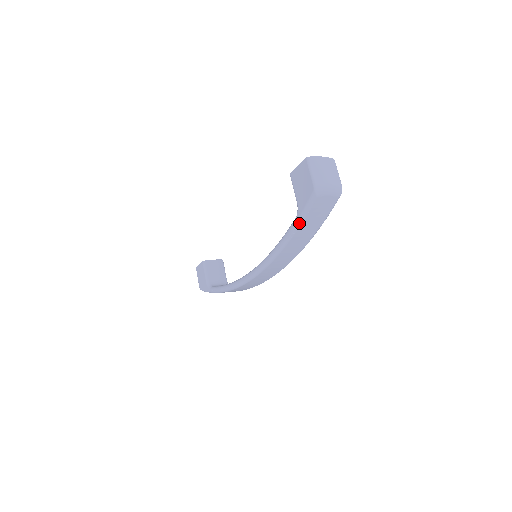
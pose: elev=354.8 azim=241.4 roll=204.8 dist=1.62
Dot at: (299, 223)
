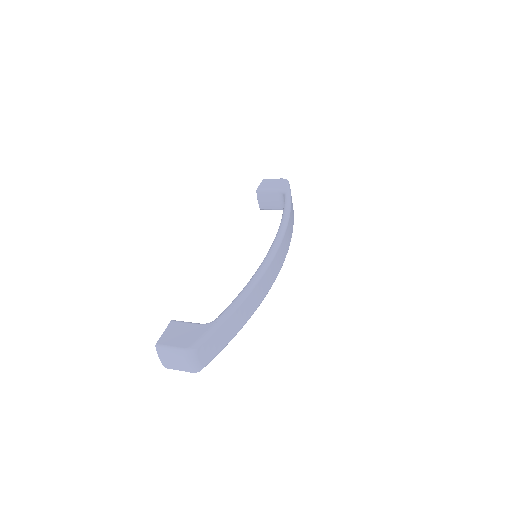
Dot at: (290, 193)
